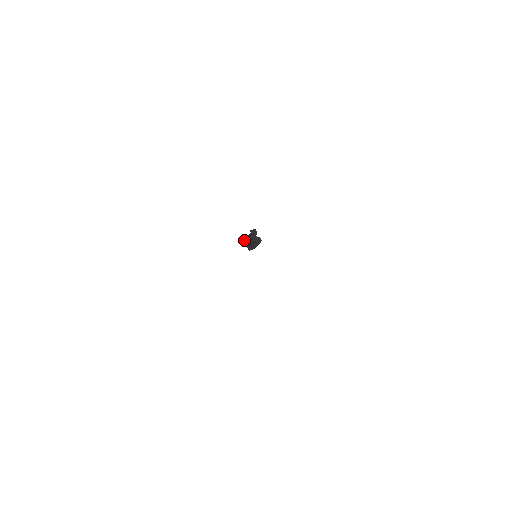
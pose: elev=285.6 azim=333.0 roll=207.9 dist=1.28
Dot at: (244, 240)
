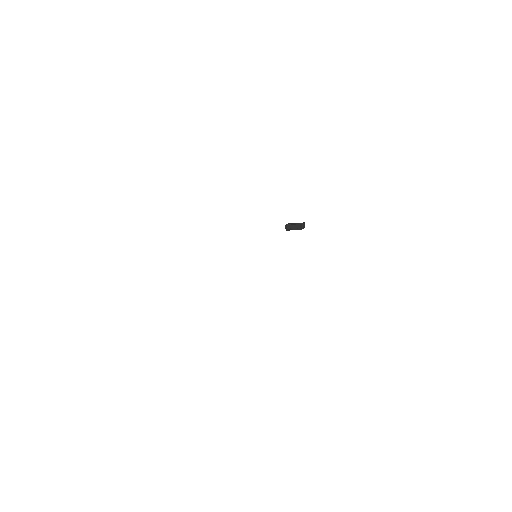
Dot at: (290, 223)
